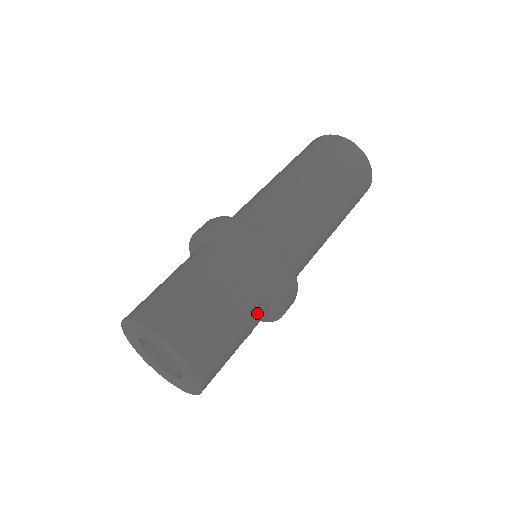
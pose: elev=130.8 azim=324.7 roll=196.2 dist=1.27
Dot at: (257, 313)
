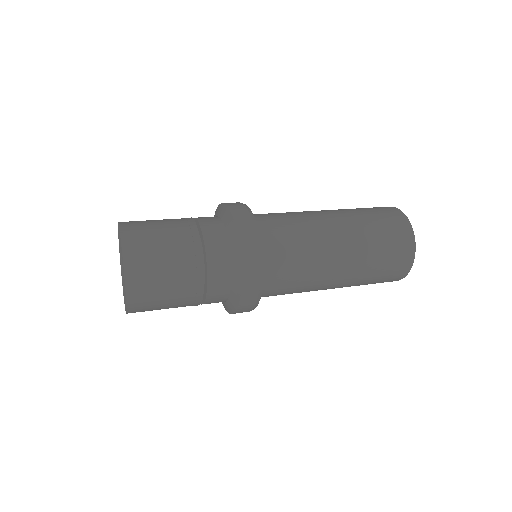
Dot at: (206, 231)
